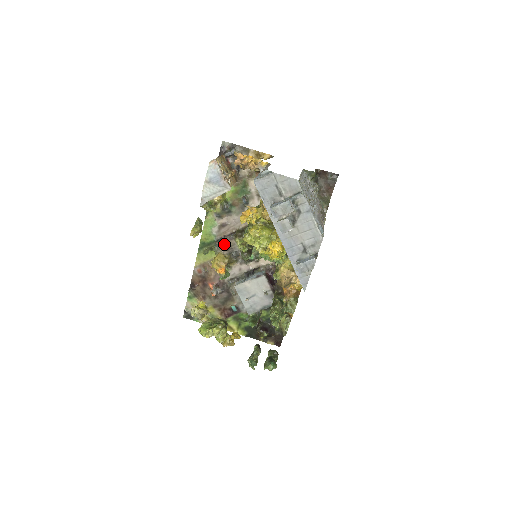
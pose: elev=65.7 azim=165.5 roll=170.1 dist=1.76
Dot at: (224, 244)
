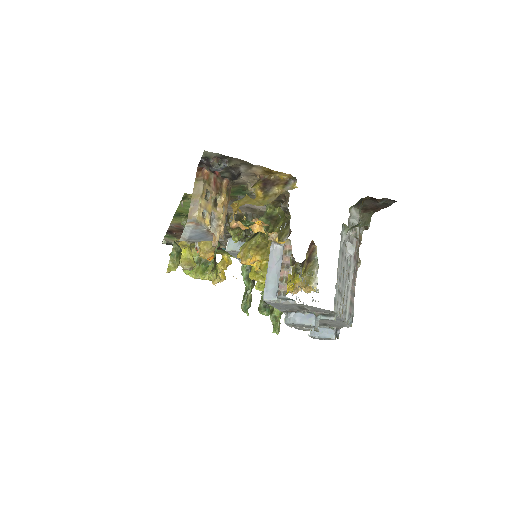
Dot at: occluded
